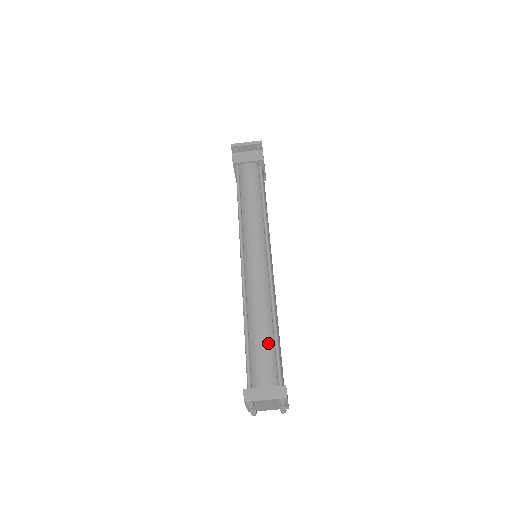
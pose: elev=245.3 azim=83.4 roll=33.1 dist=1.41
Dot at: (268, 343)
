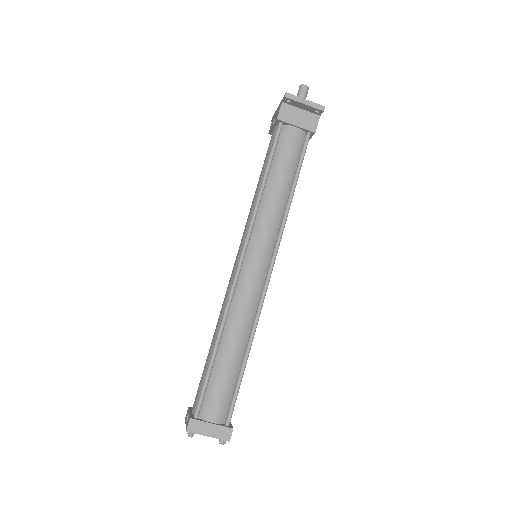
Dot at: (232, 376)
